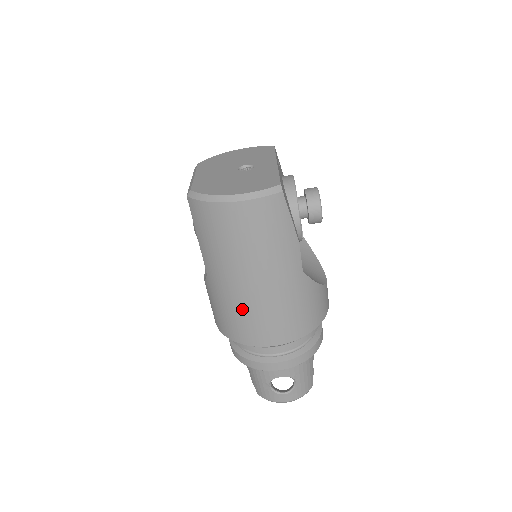
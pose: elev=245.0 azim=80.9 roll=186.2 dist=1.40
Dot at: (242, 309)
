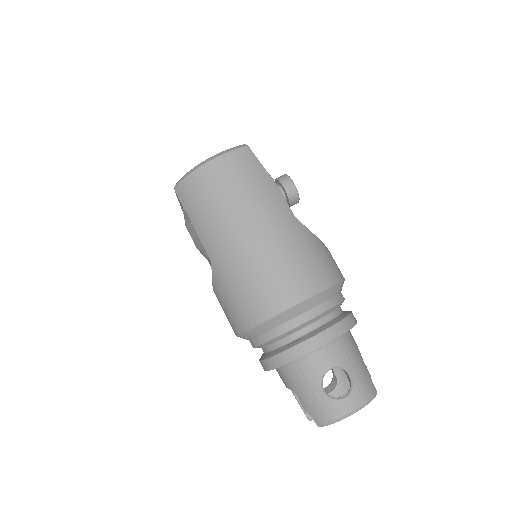
Dot at: (252, 270)
